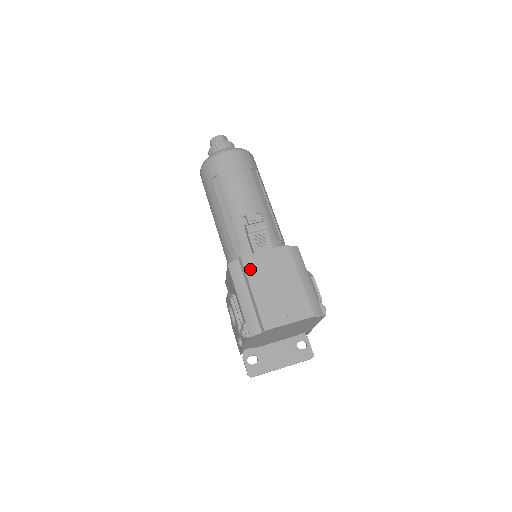
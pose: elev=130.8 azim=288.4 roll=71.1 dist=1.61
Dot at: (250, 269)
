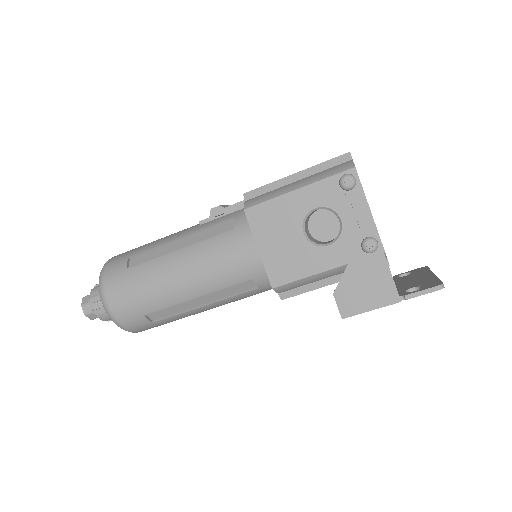
Dot at: (264, 186)
